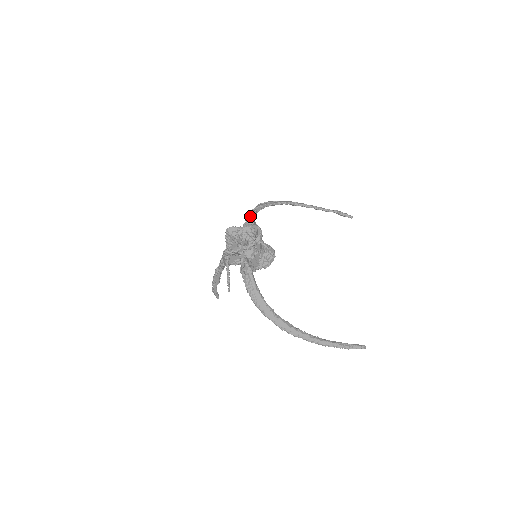
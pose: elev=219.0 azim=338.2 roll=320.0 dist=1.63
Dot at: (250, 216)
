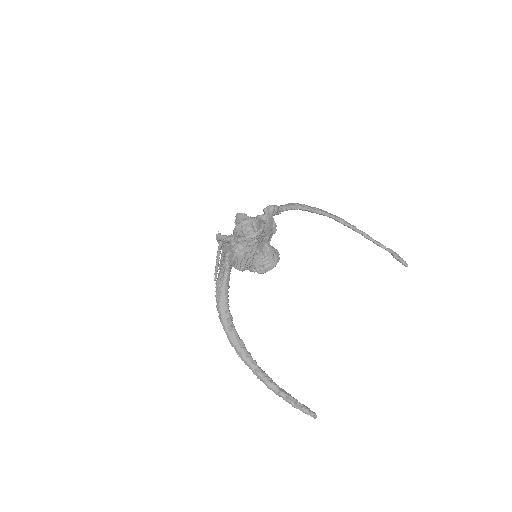
Dot at: (266, 210)
